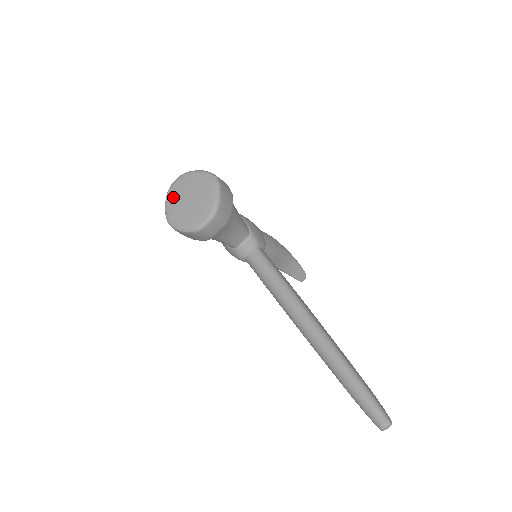
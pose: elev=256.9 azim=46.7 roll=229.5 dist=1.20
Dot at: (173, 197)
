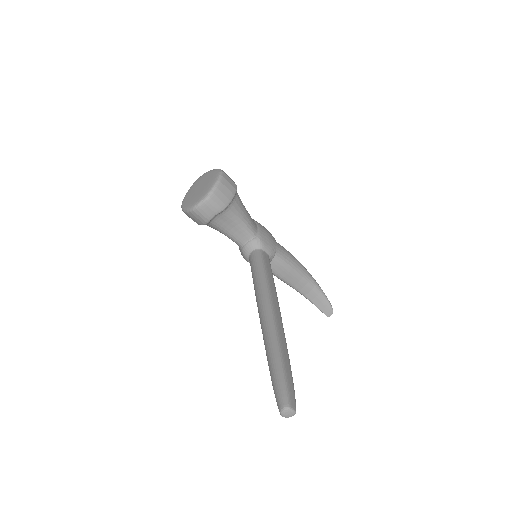
Dot at: (192, 188)
